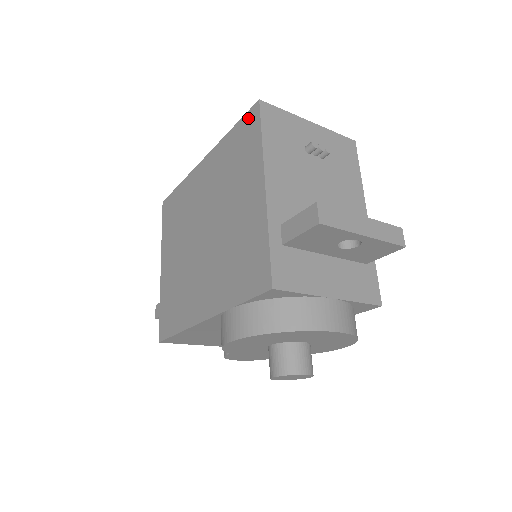
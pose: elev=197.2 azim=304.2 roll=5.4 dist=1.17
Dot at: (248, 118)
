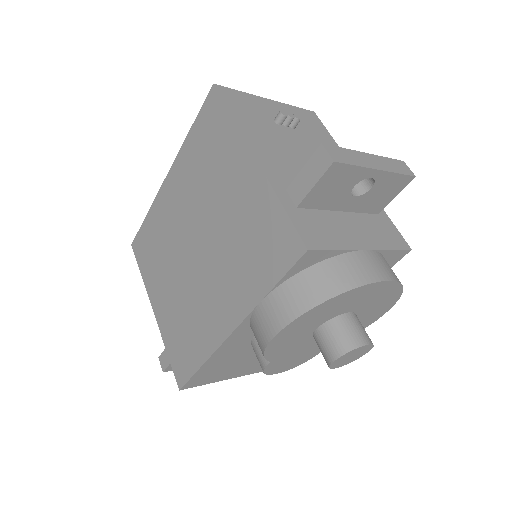
Dot at: (207, 107)
